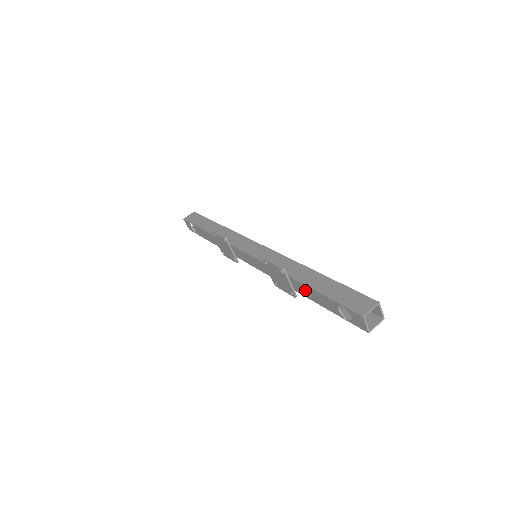
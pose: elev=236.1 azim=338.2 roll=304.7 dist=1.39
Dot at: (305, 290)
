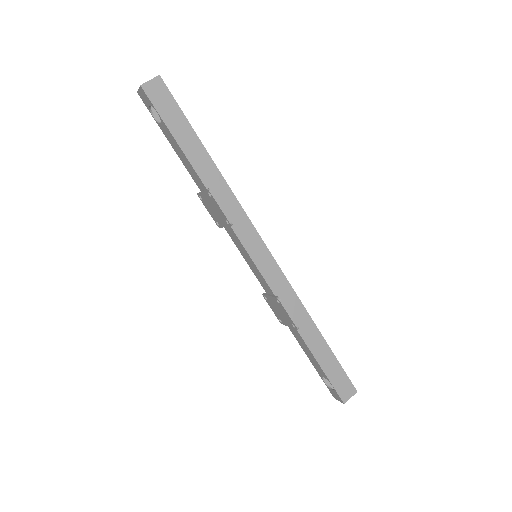
Dot at: (303, 344)
